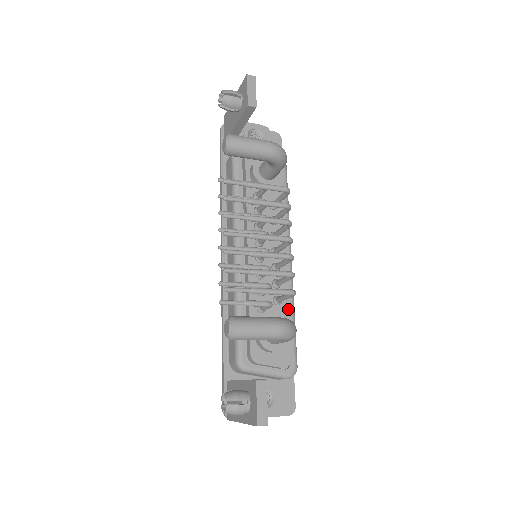
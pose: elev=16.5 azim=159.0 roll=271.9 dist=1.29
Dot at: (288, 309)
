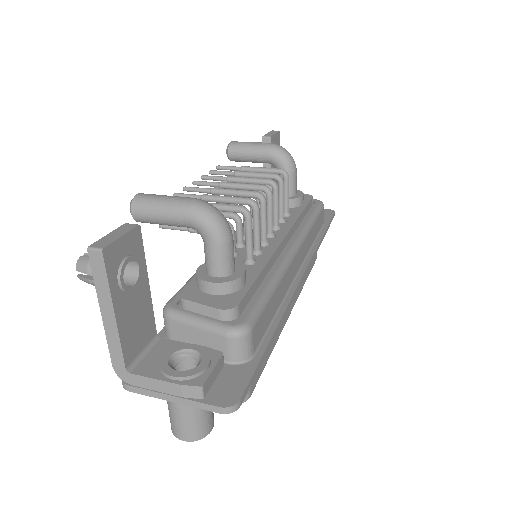
Dot at: (261, 269)
